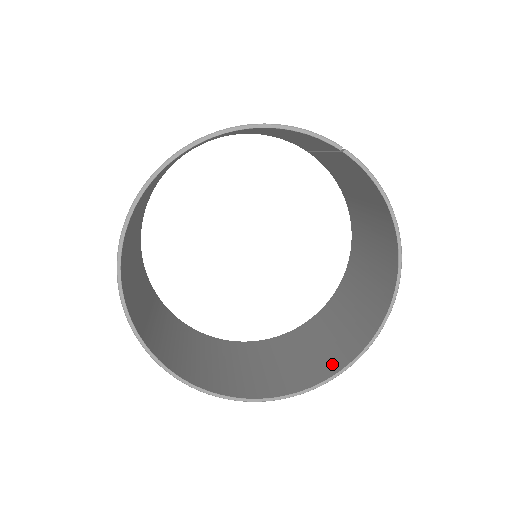
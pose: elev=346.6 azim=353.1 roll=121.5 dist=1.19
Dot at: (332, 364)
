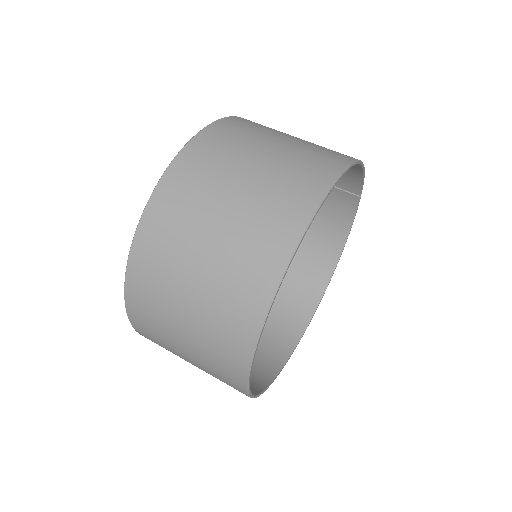
Dot at: (276, 352)
